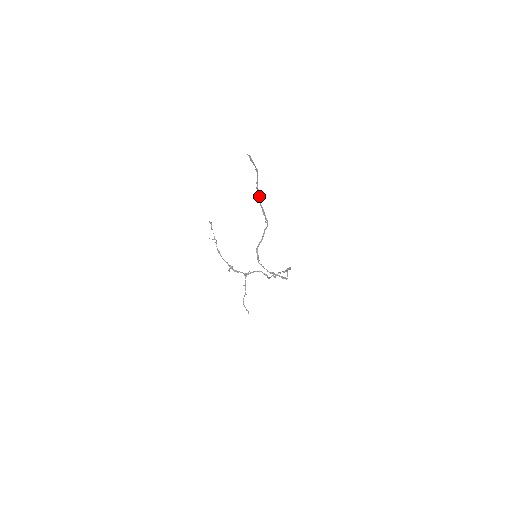
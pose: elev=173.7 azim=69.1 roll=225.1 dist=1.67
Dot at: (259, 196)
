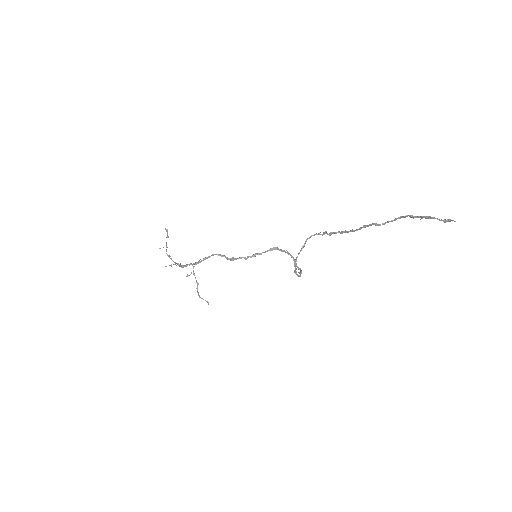
Dot at: (365, 227)
